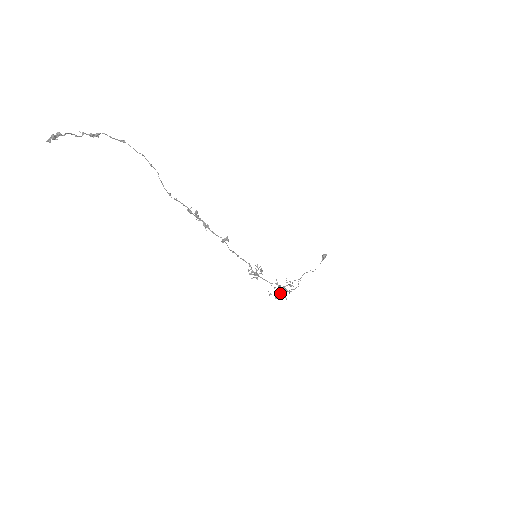
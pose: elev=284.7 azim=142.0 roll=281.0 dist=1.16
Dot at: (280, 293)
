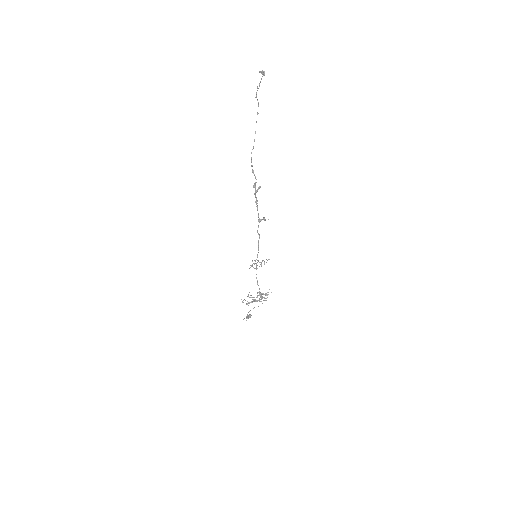
Dot at: occluded
